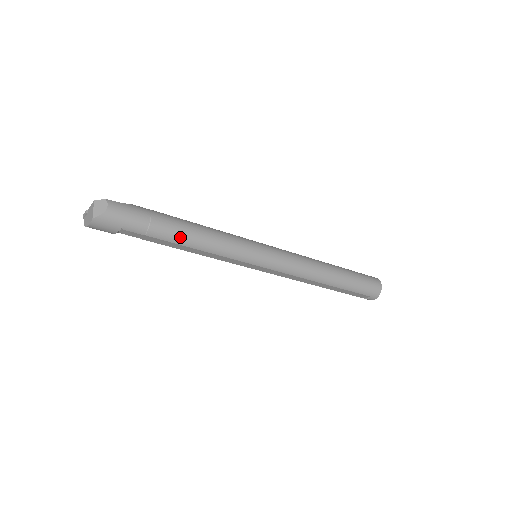
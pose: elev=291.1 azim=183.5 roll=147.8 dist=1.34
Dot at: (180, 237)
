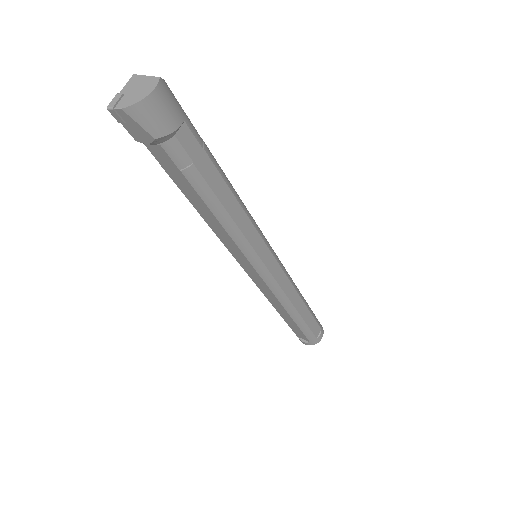
Dot at: (224, 174)
